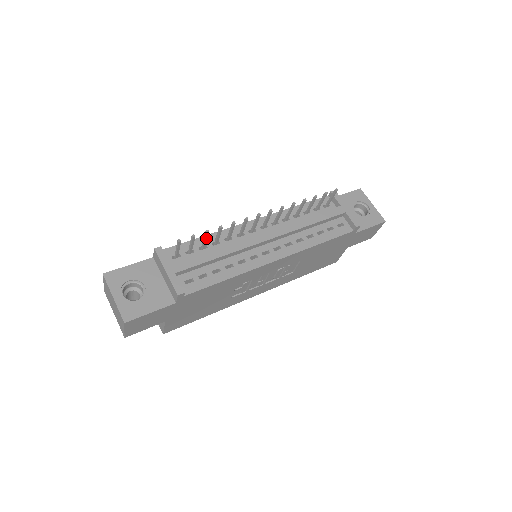
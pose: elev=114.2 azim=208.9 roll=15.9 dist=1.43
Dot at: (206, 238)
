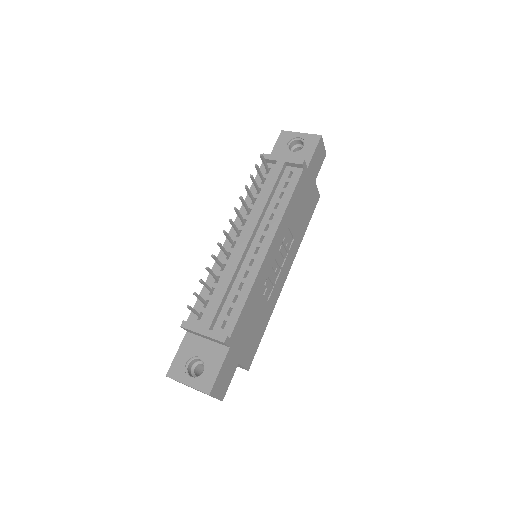
Dot at: (205, 285)
